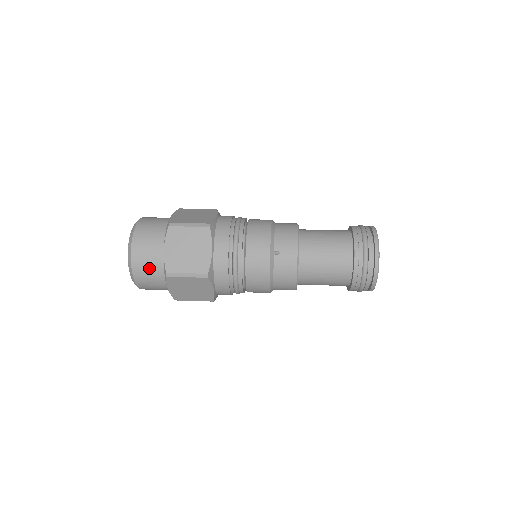
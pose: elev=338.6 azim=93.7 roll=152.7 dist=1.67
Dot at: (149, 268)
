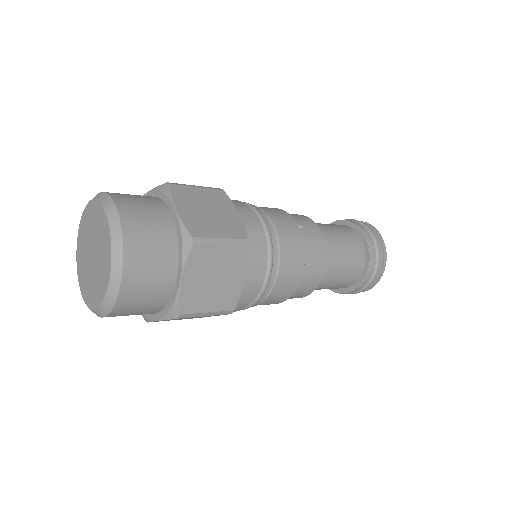
Dot at: (153, 241)
